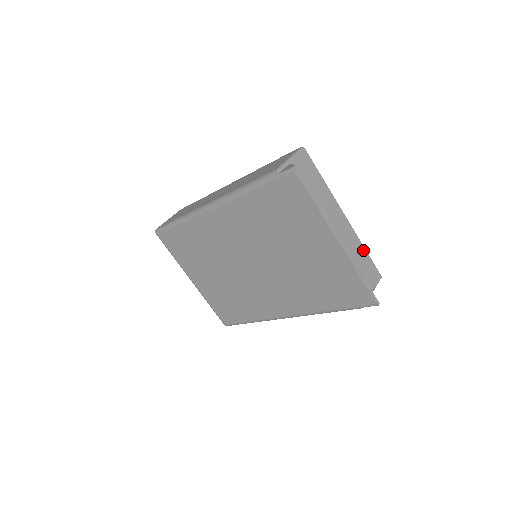
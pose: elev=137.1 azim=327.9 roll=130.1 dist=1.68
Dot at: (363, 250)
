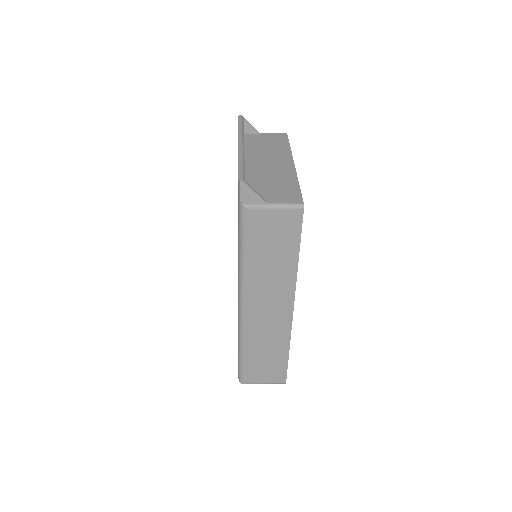
Dot at: (294, 183)
